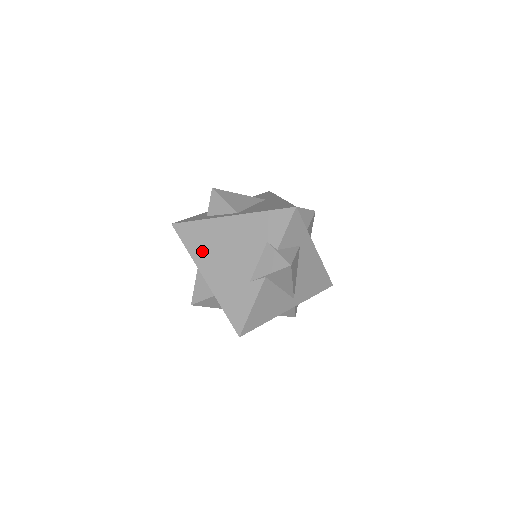
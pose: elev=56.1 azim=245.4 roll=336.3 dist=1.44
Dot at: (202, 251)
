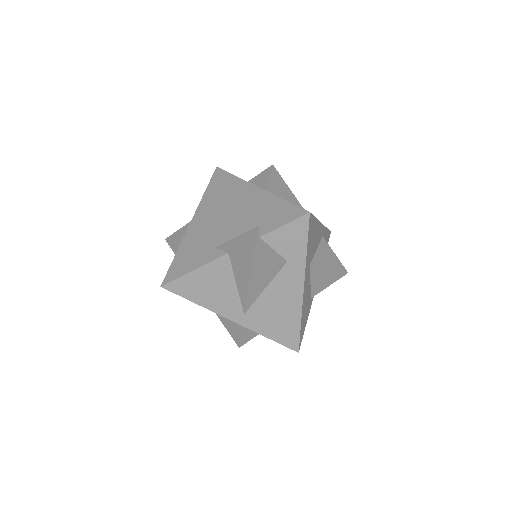
Dot at: (212, 200)
